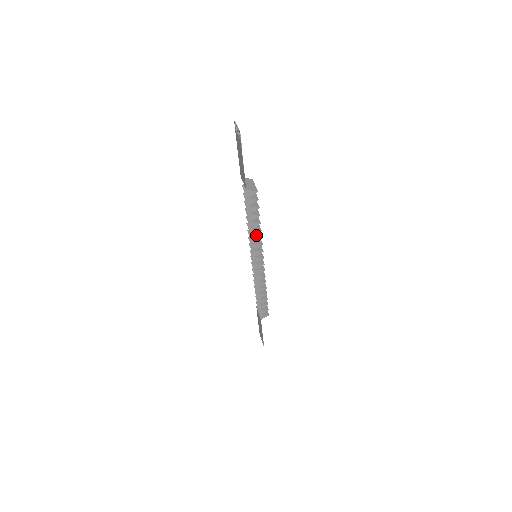
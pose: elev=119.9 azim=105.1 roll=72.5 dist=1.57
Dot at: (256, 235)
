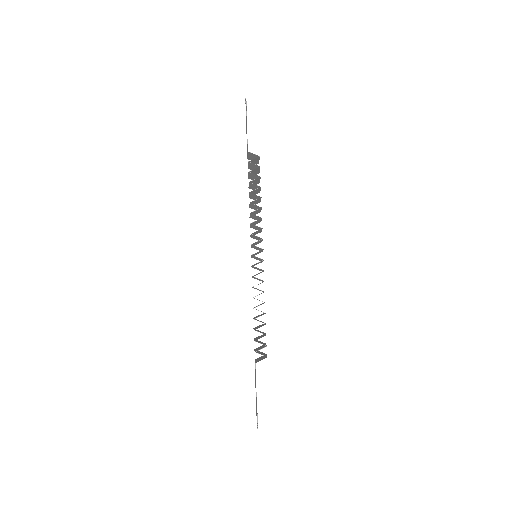
Dot at: (256, 216)
